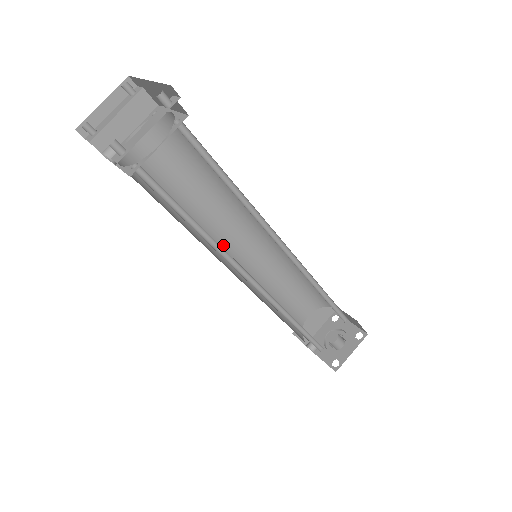
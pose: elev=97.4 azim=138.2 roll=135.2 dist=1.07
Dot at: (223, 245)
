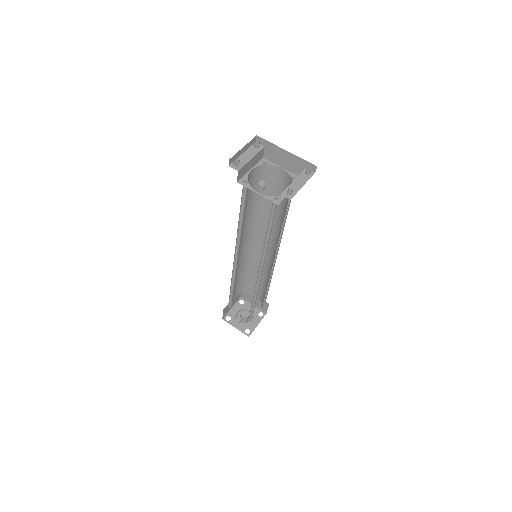
Dot at: occluded
